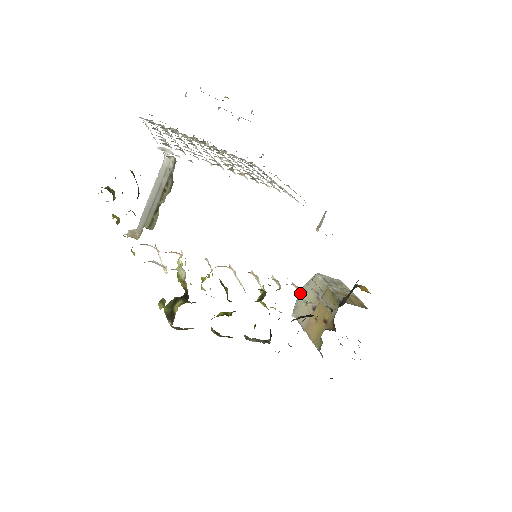
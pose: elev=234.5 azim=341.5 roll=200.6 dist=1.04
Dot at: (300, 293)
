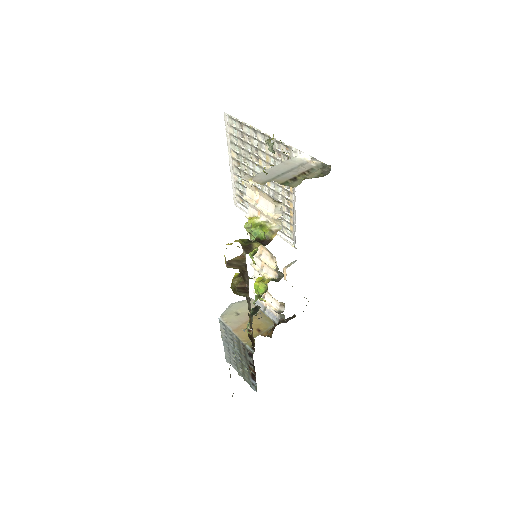
Dot at: (264, 299)
